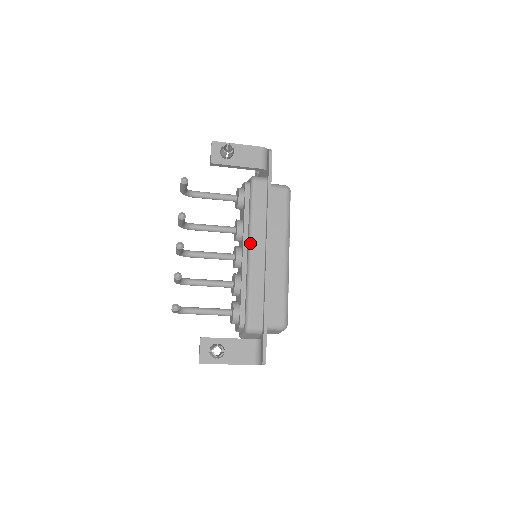
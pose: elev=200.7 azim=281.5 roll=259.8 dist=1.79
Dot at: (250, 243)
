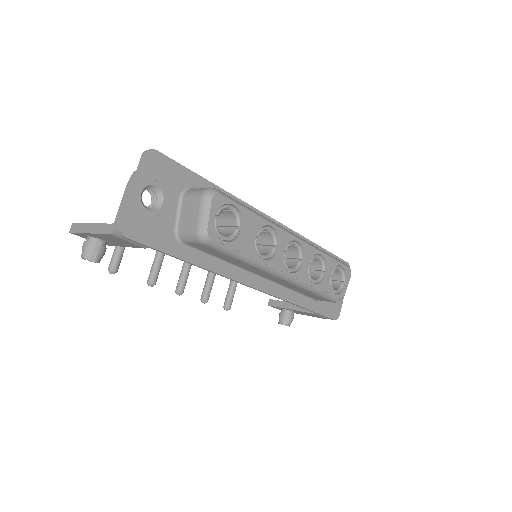
Dot at: occluded
